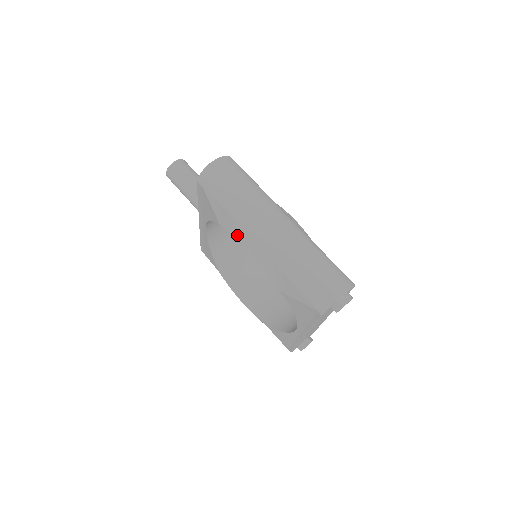
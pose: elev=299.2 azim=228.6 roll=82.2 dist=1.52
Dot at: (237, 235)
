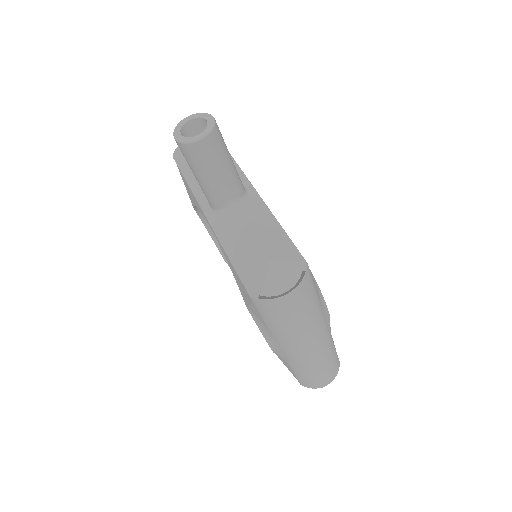
Dot at: (264, 333)
